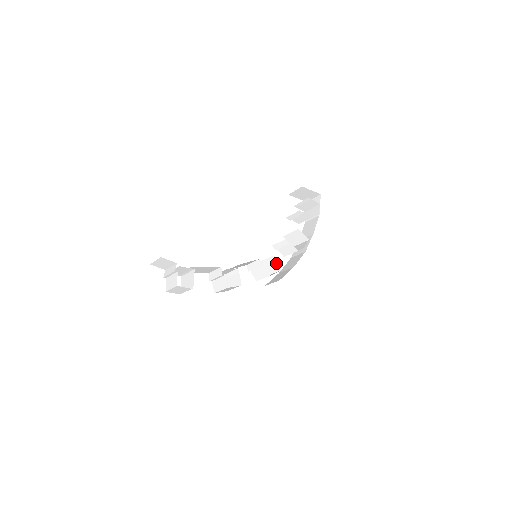
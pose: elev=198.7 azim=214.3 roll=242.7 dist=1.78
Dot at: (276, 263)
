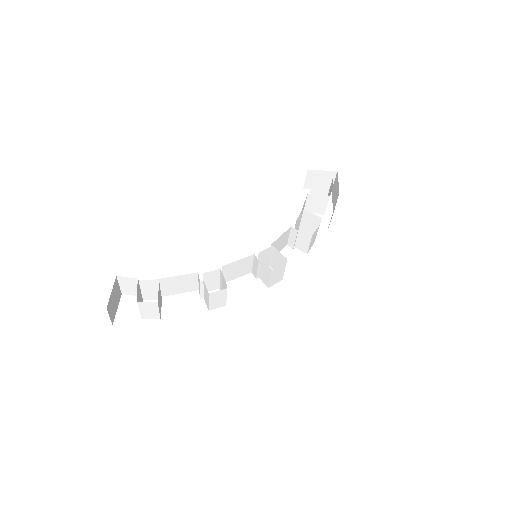
Dot at: (279, 254)
